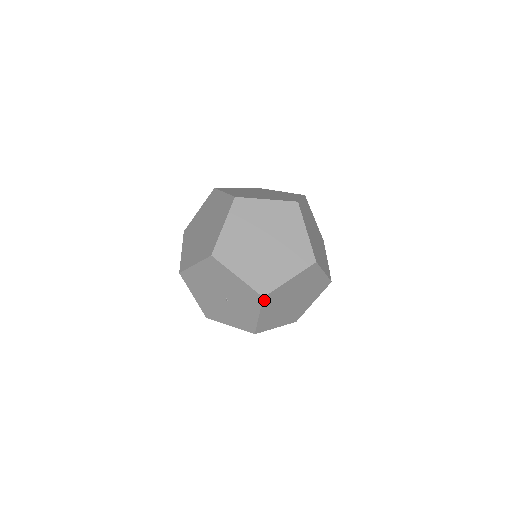
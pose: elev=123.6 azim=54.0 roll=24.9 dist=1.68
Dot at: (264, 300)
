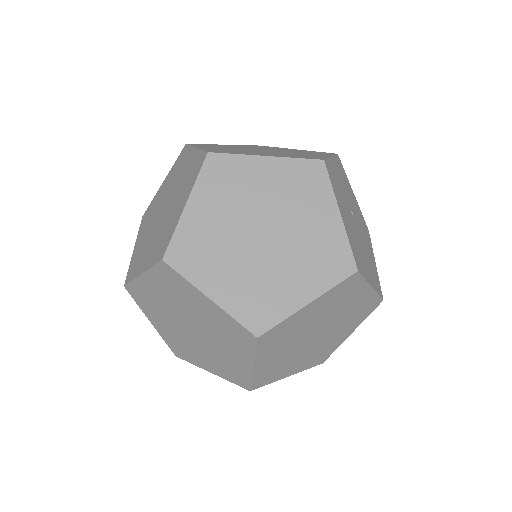
Dot at: occluded
